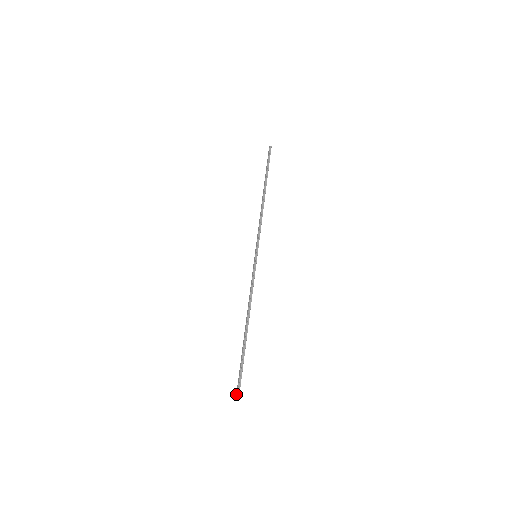
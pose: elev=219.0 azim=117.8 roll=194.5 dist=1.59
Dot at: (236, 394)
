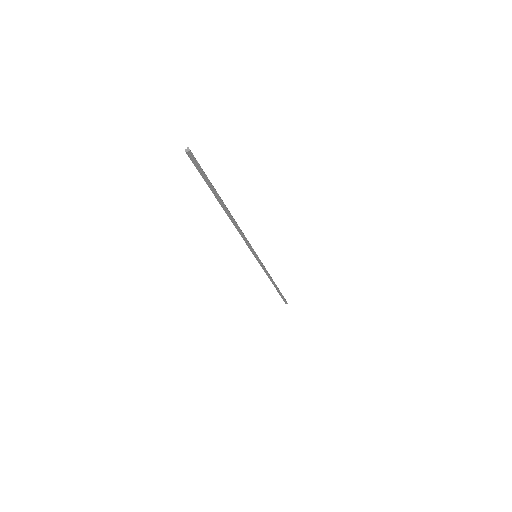
Dot at: occluded
